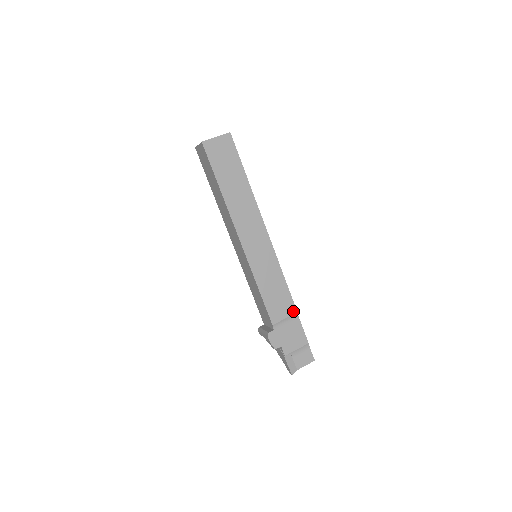
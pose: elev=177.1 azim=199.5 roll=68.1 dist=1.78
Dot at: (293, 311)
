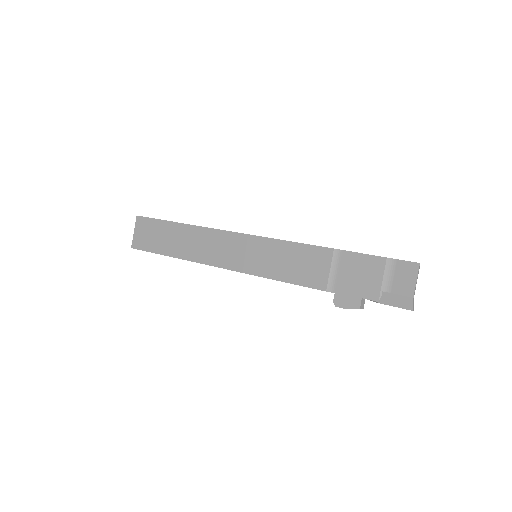
Dot at: (328, 254)
